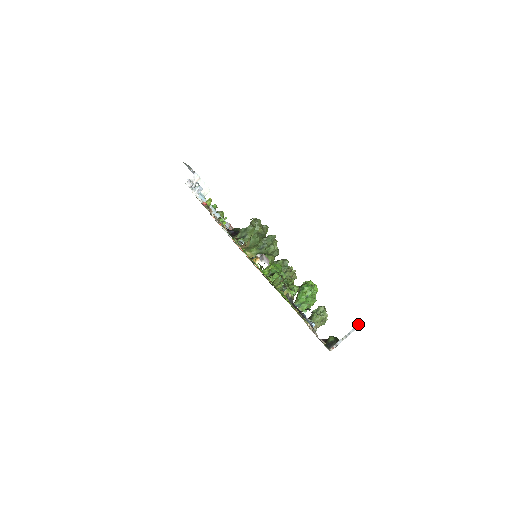
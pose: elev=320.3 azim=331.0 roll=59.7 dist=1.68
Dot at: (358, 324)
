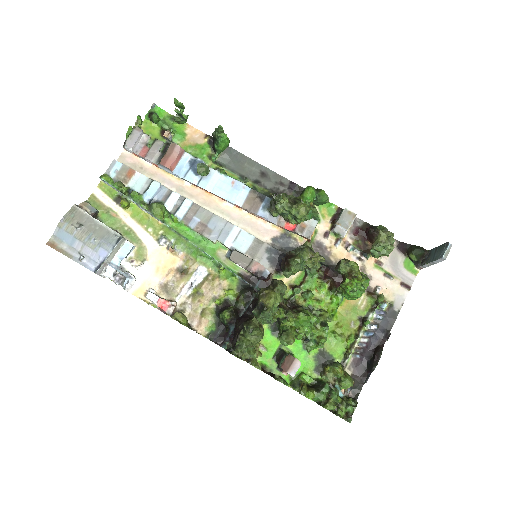
Dot at: (440, 259)
